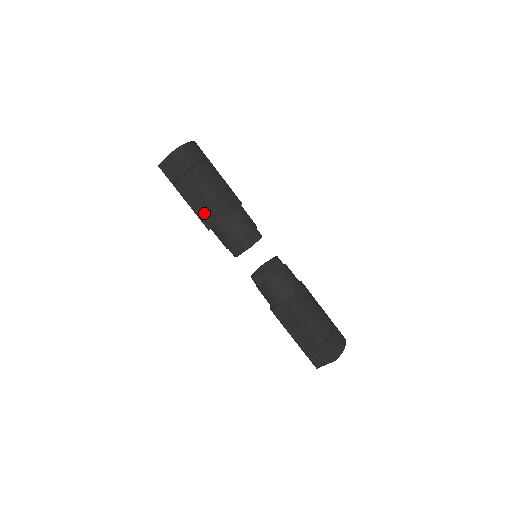
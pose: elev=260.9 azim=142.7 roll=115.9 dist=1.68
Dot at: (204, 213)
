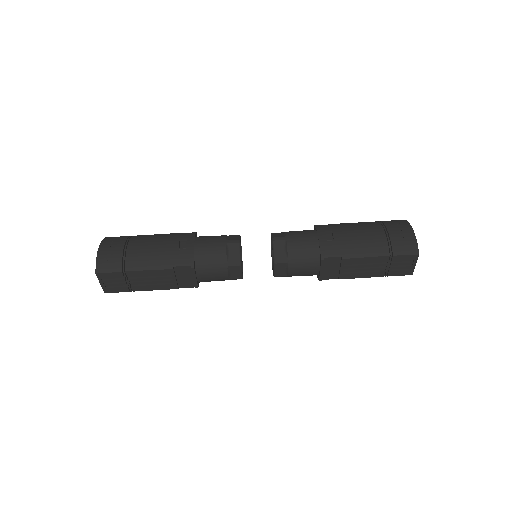
Dot at: (178, 282)
